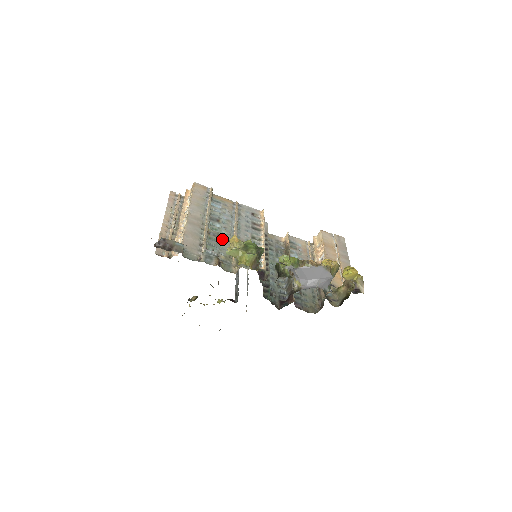
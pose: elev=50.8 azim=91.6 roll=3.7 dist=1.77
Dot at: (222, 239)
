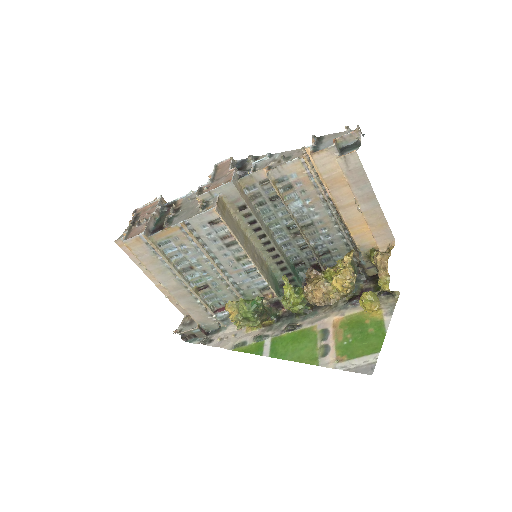
Dot at: (215, 288)
